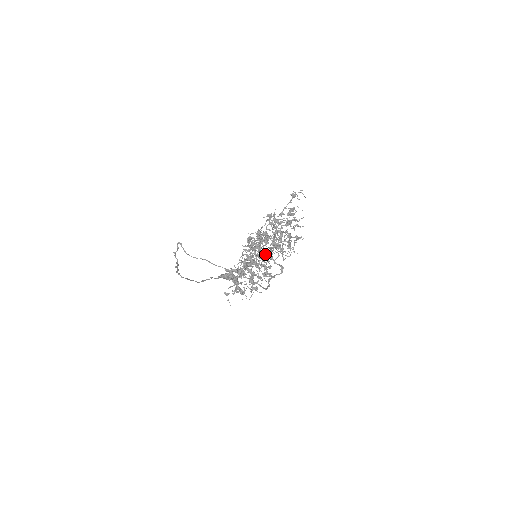
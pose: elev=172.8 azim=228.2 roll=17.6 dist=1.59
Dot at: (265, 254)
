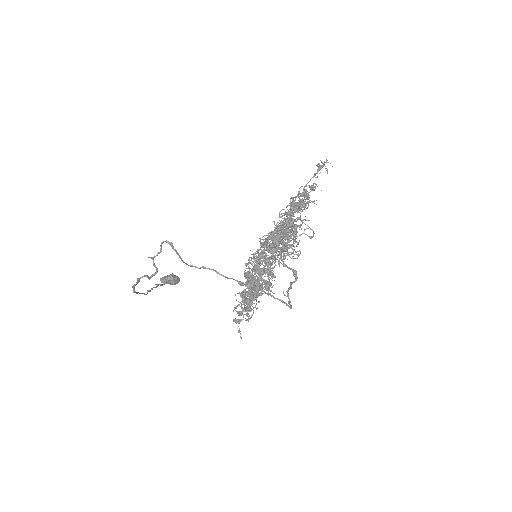
Dot at: (289, 255)
